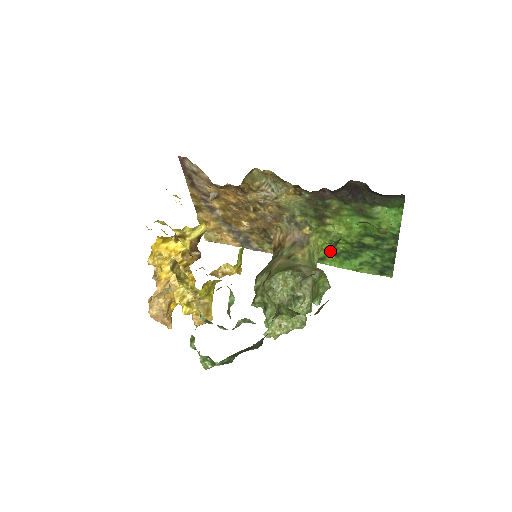
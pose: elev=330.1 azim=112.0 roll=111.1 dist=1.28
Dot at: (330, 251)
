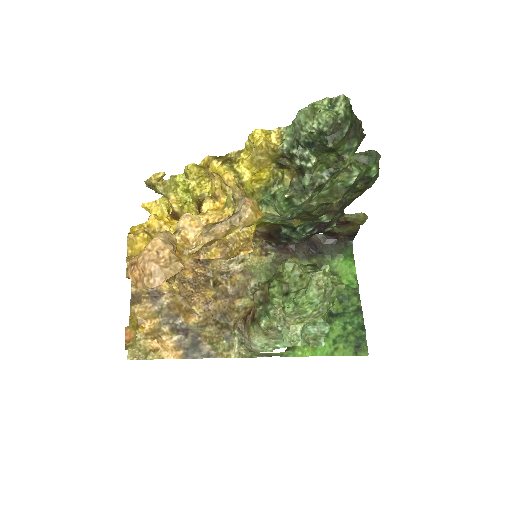
Dot at: occluded
